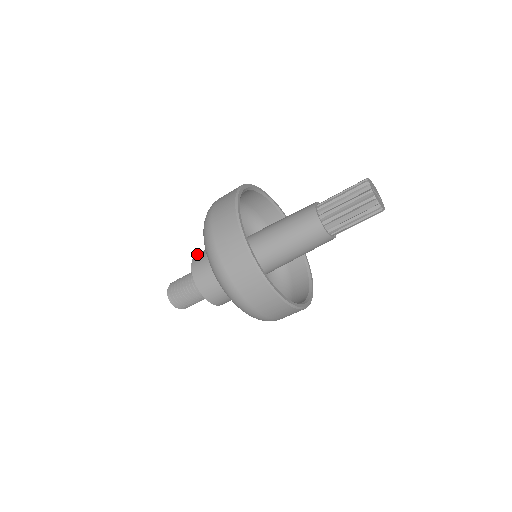
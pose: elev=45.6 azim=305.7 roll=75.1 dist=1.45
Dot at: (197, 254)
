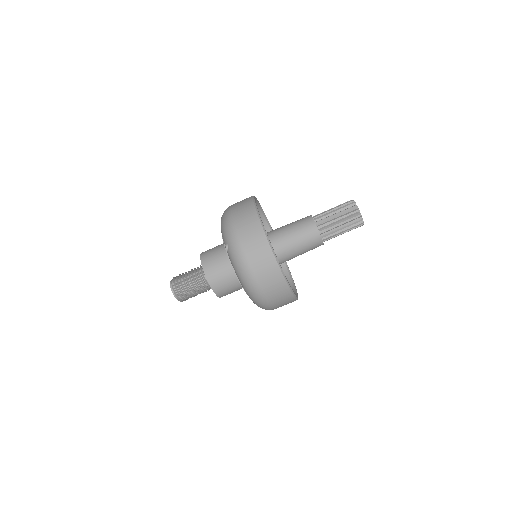
Dot at: occluded
